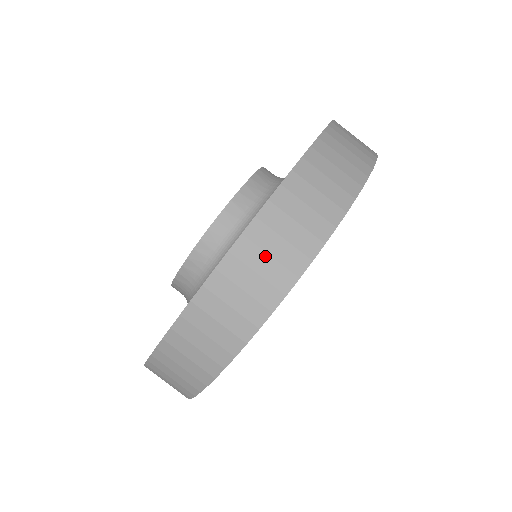
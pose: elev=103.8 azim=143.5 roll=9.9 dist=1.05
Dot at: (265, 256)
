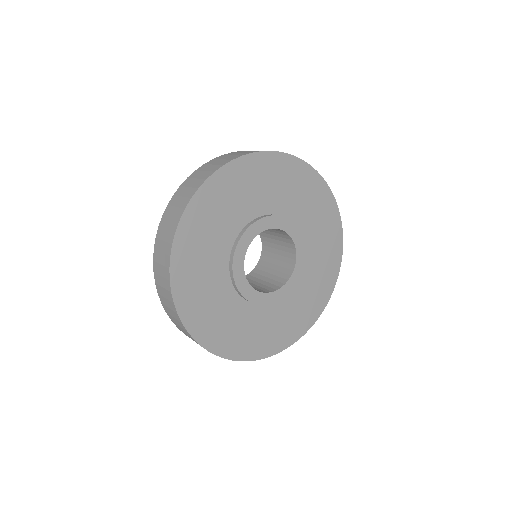
Dot at: (220, 160)
